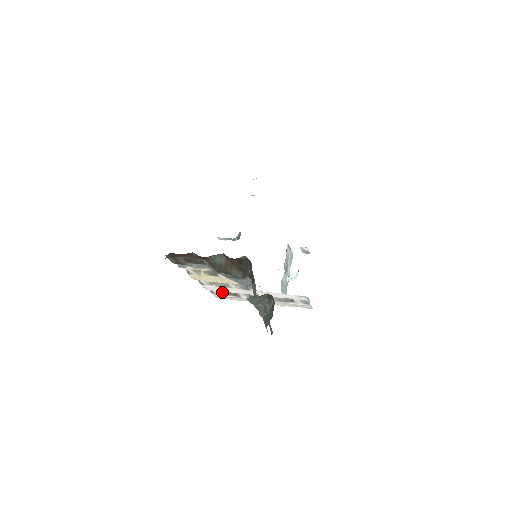
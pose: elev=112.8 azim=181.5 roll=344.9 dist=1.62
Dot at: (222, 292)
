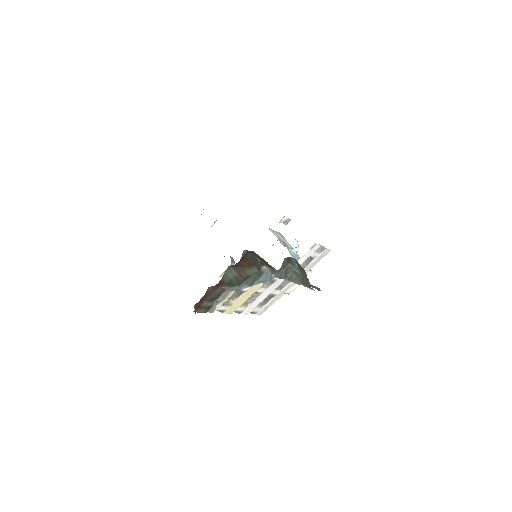
Dot at: (260, 305)
